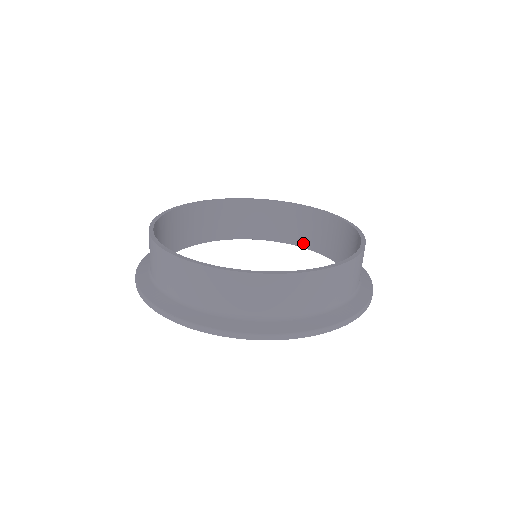
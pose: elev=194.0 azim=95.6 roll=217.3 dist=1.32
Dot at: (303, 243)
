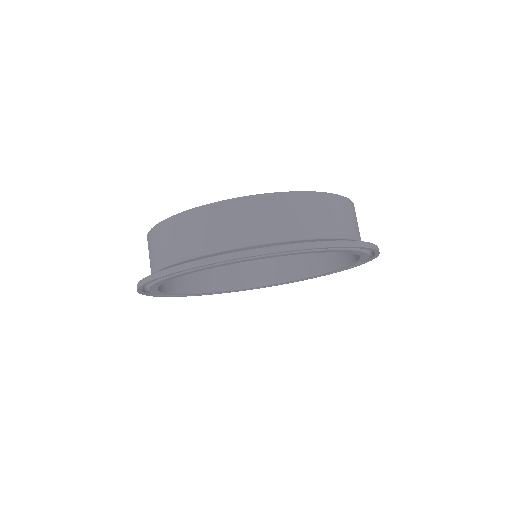
Dot at: (338, 264)
